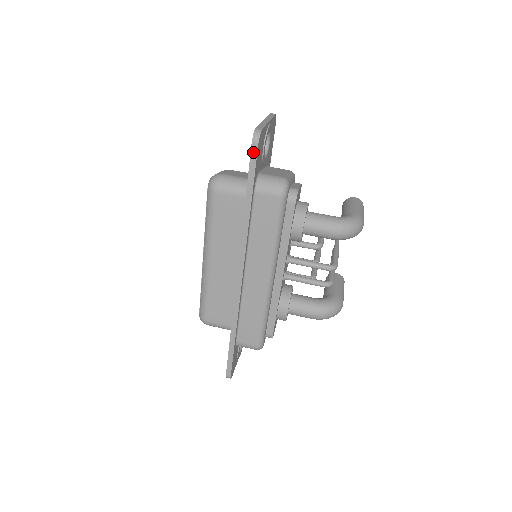
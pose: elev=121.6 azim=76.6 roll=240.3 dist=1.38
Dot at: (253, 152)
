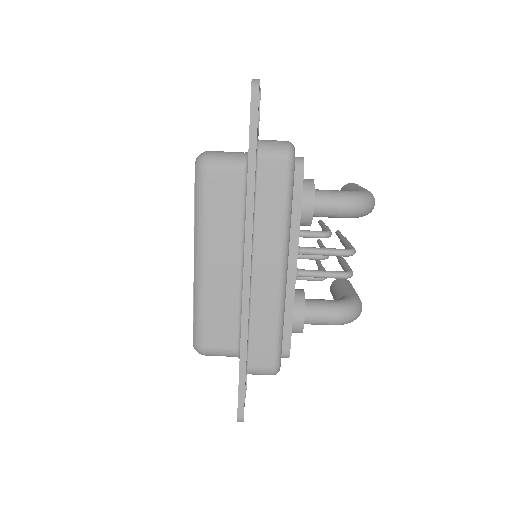
Dot at: (253, 104)
